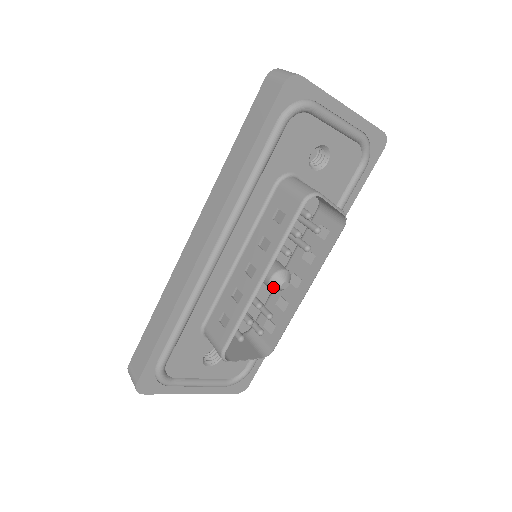
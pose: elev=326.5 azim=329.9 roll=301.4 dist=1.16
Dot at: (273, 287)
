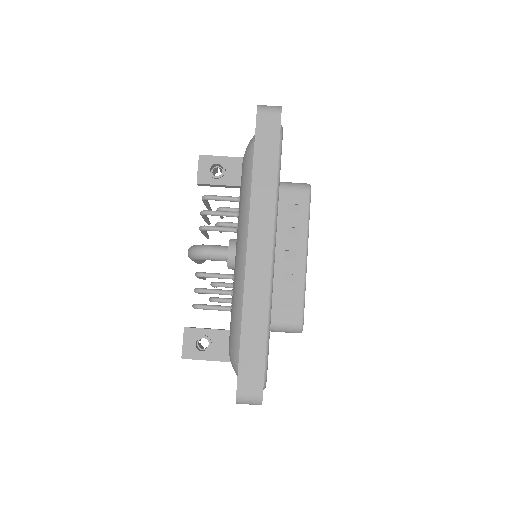
Dot at: occluded
